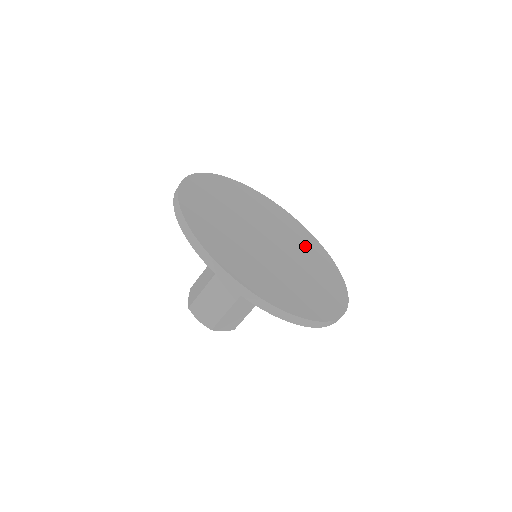
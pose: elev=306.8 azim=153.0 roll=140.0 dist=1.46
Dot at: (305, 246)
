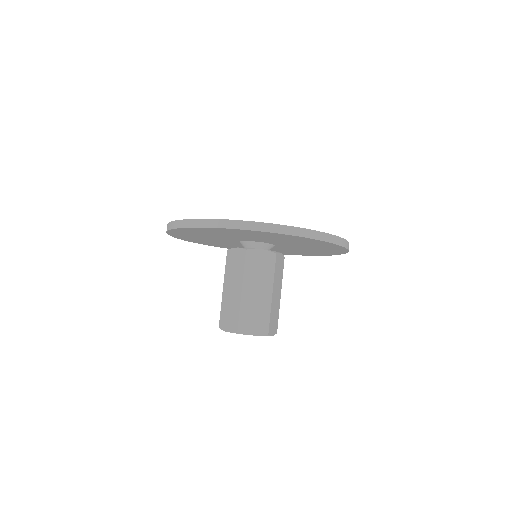
Dot at: occluded
